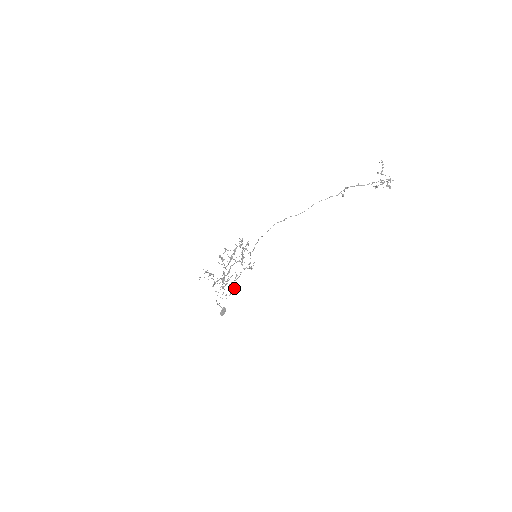
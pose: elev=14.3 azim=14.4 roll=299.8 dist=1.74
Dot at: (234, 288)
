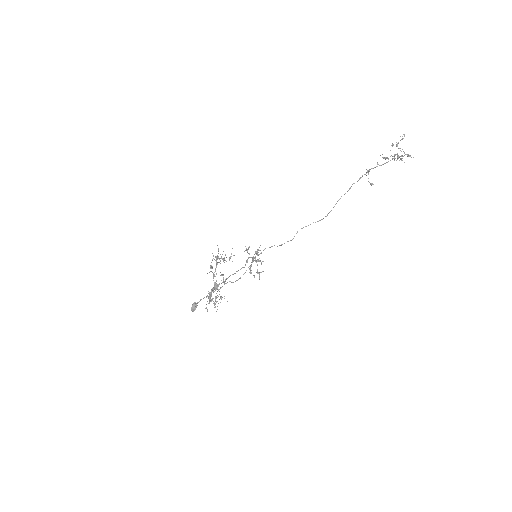
Dot at: occluded
